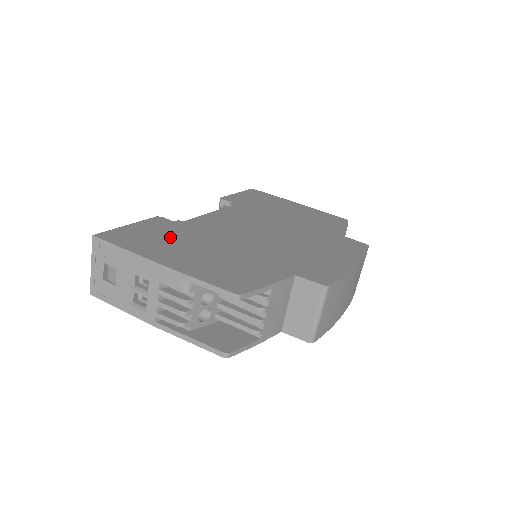
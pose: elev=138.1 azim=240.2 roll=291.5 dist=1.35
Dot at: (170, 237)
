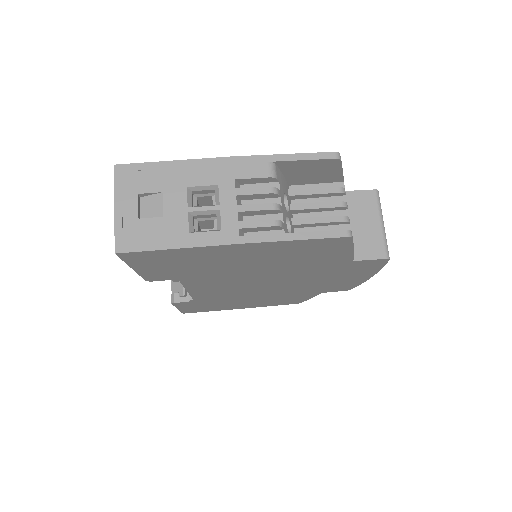
Dot at: occluded
